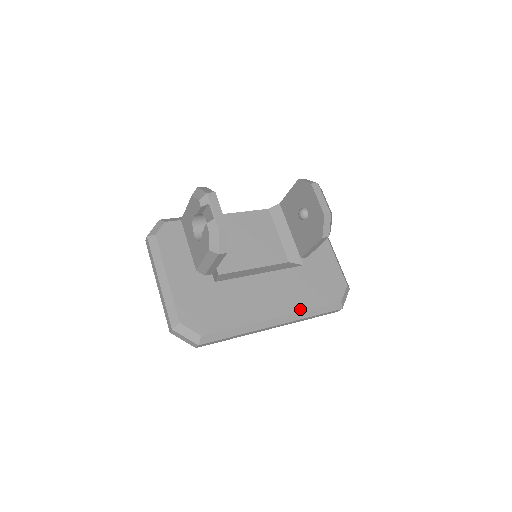
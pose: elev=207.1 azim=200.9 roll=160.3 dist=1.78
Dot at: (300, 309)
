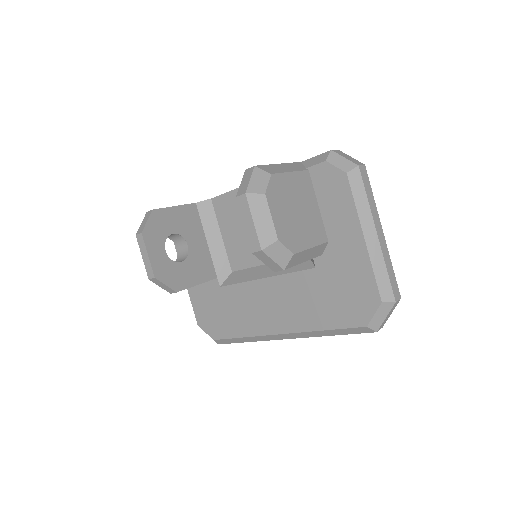
Dot at: (306, 329)
